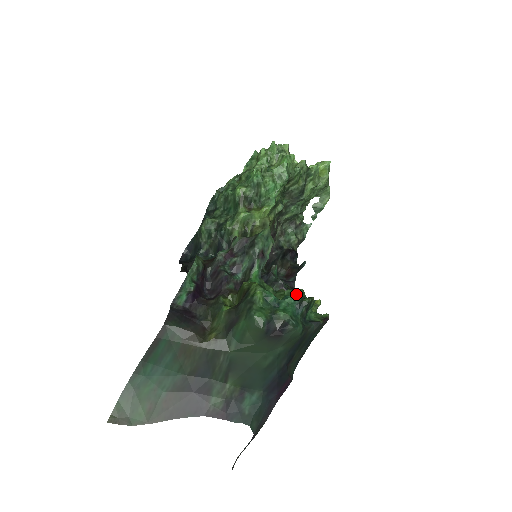
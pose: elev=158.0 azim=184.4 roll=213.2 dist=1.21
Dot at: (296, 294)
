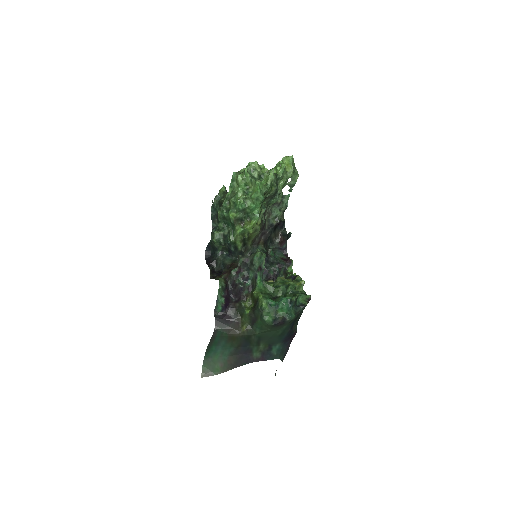
Dot at: (287, 290)
